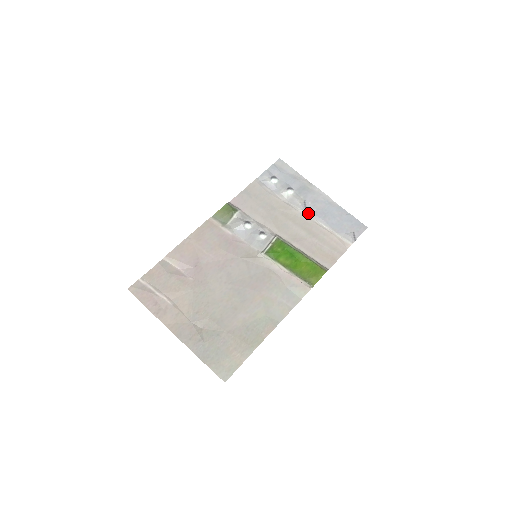
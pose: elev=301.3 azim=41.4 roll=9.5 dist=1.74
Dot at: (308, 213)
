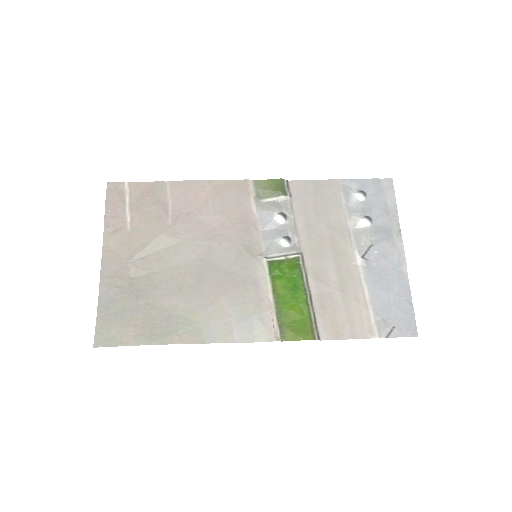
Dot at: (362, 261)
